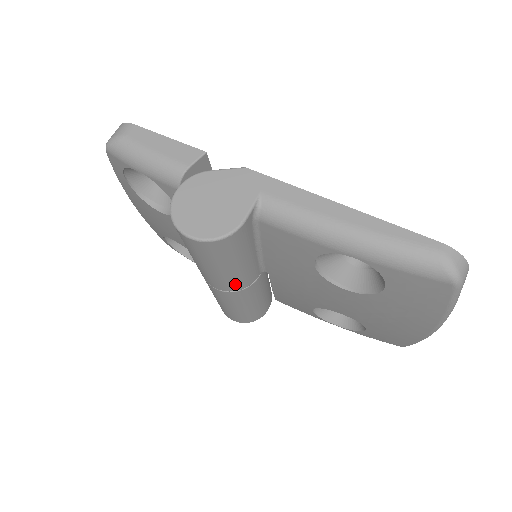
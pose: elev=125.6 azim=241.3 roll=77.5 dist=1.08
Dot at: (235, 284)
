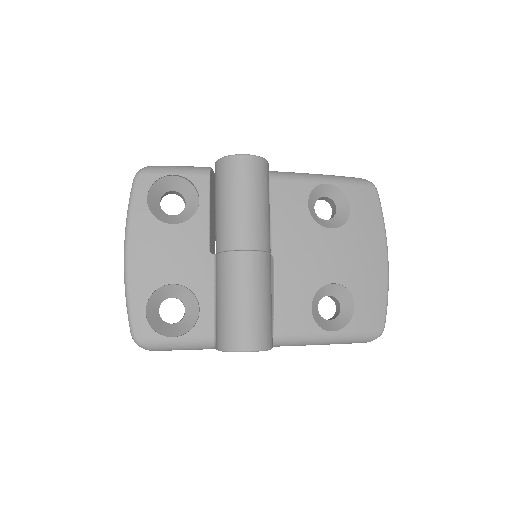
Dot at: (264, 236)
